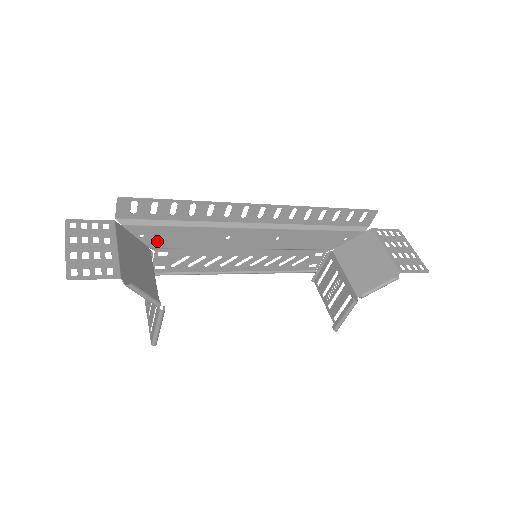
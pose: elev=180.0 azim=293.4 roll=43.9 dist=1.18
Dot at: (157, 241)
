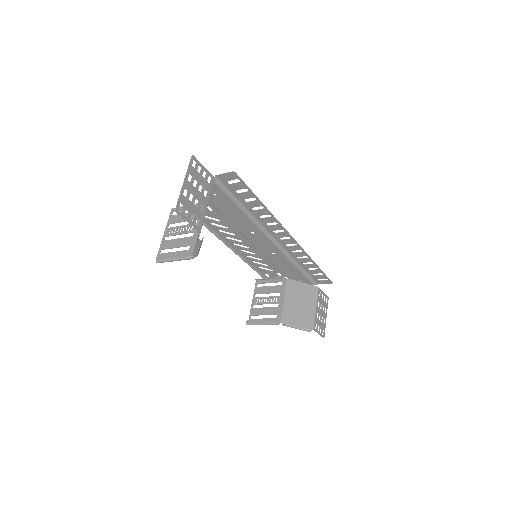
Dot at: (218, 203)
